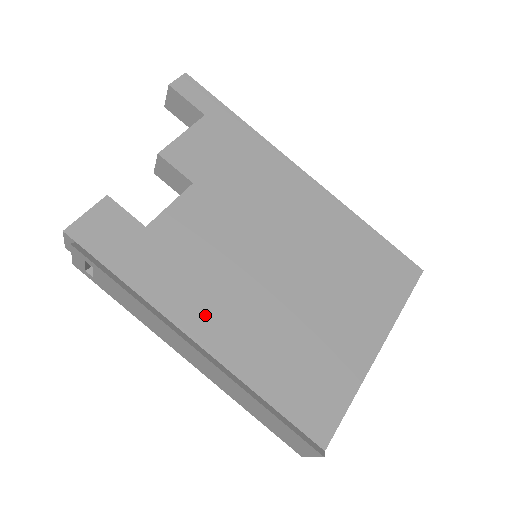
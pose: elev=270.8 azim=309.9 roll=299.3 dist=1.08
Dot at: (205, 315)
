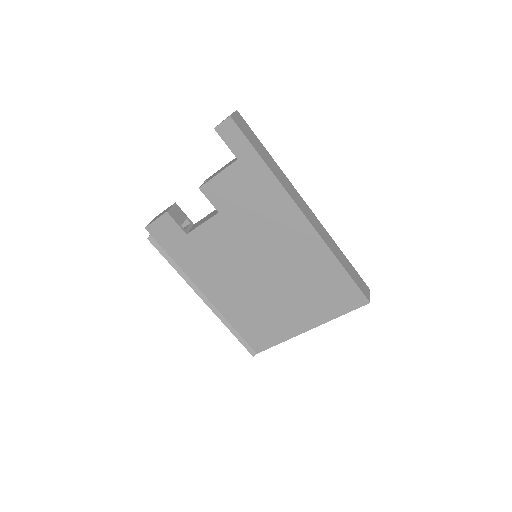
Dot at: (212, 286)
